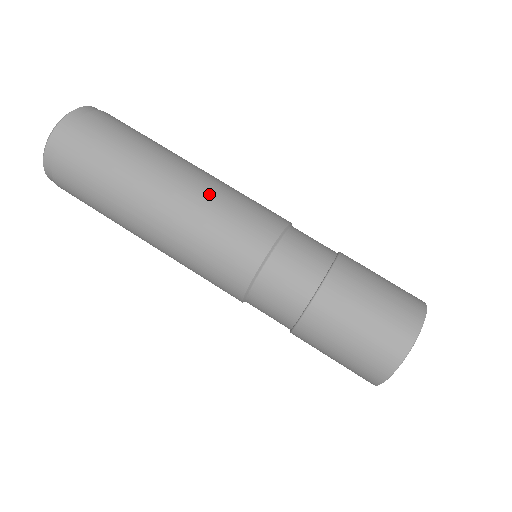
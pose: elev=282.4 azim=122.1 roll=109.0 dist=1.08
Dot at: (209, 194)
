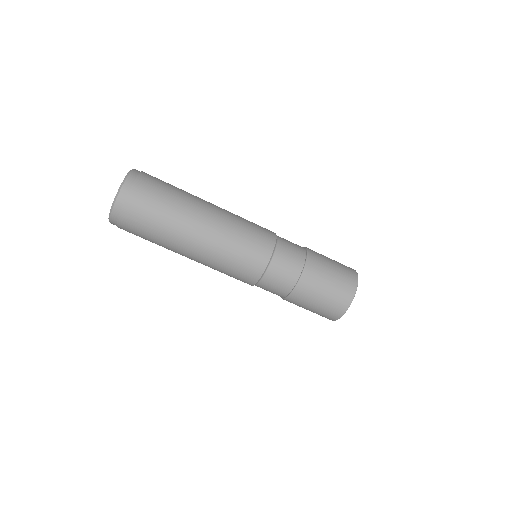
Dot at: (216, 255)
